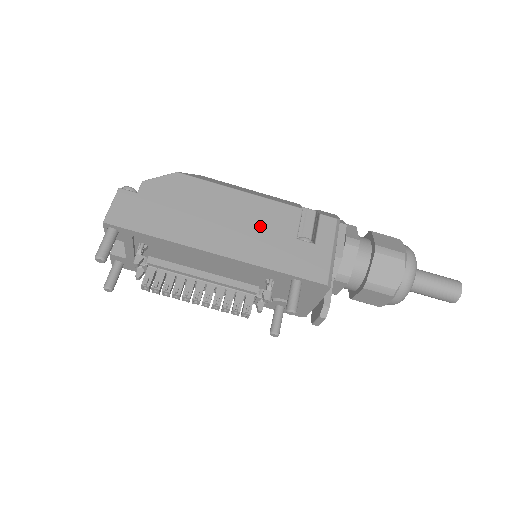
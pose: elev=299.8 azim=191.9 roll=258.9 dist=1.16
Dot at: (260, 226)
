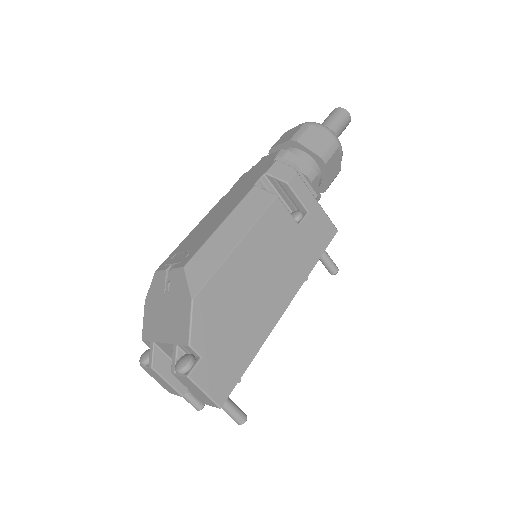
Dot at: (278, 250)
